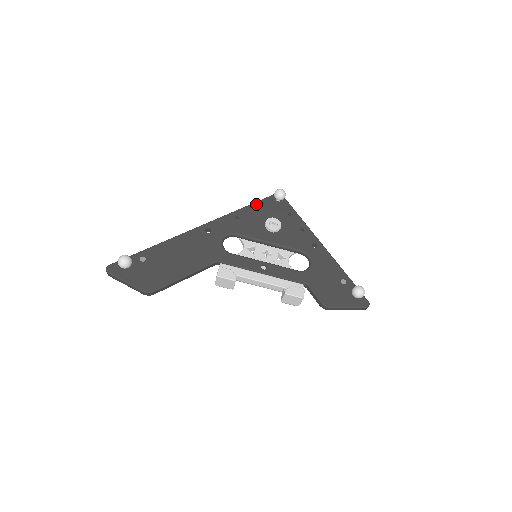
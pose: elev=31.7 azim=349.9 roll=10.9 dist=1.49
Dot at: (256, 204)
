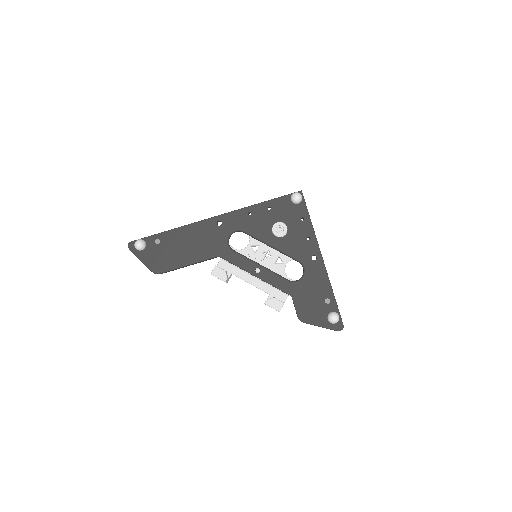
Dot at: (272, 201)
